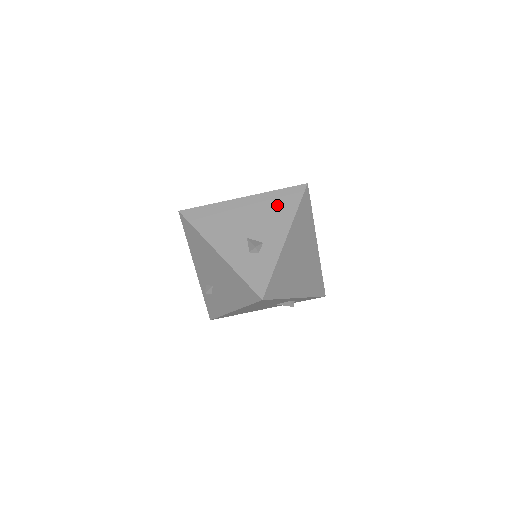
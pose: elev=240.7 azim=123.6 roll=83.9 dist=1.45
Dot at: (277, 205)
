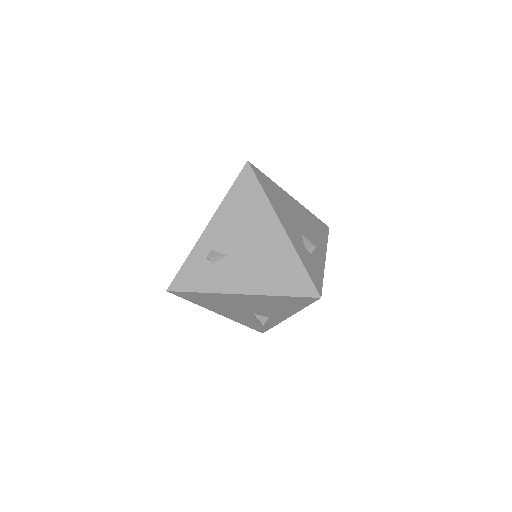
Dot at: (315, 226)
